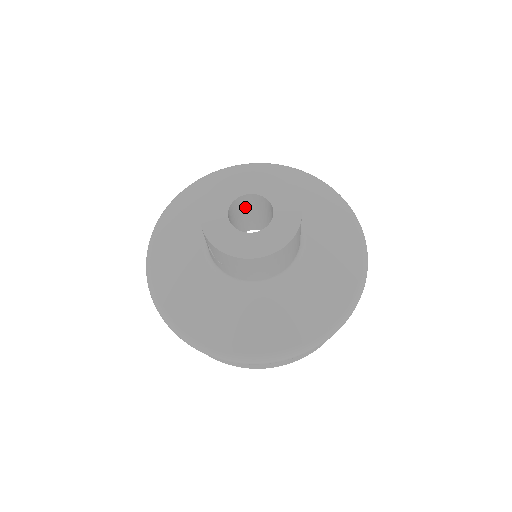
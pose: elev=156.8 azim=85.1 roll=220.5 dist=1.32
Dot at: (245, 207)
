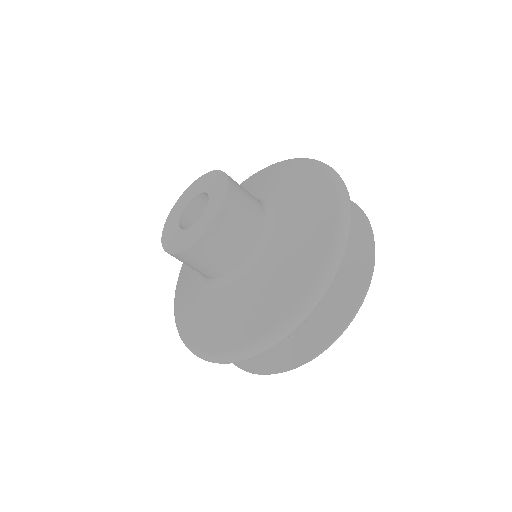
Dot at: occluded
